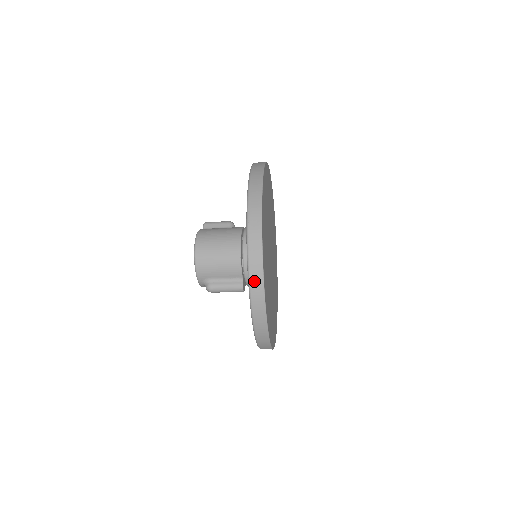
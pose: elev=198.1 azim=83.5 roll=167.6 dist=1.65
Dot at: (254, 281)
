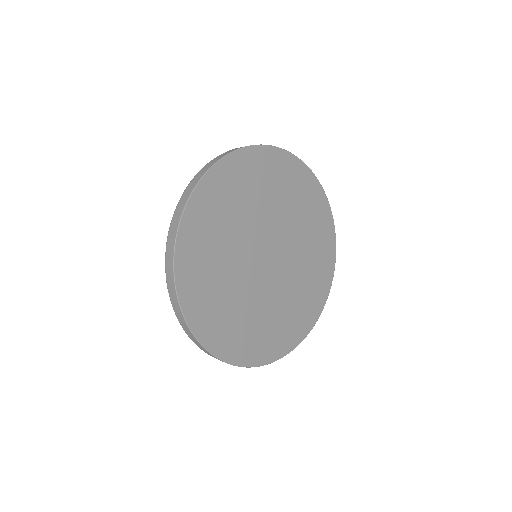
Dot at: occluded
